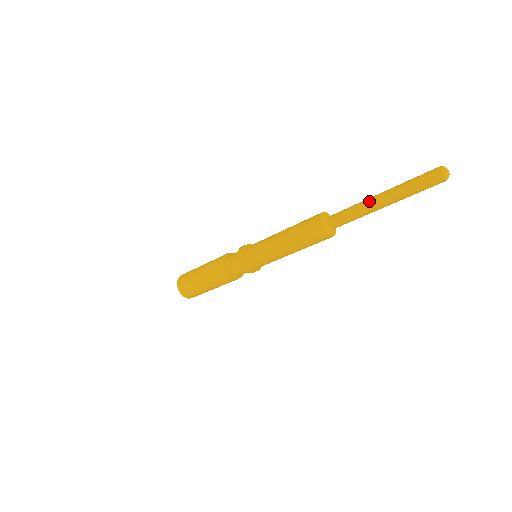
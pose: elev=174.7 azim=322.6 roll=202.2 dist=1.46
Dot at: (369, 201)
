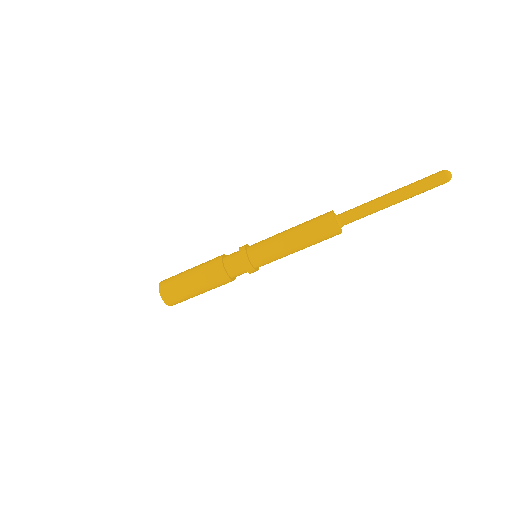
Dot at: (382, 203)
